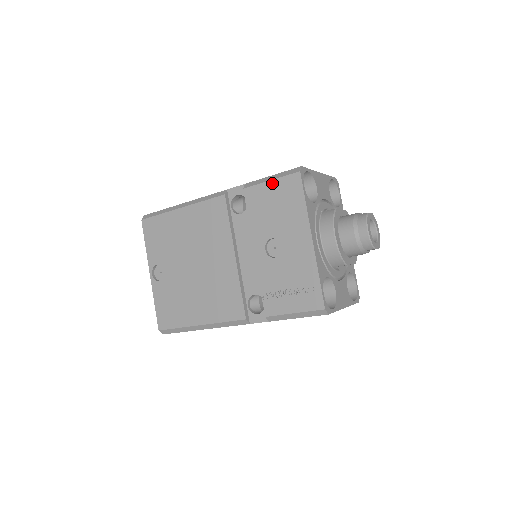
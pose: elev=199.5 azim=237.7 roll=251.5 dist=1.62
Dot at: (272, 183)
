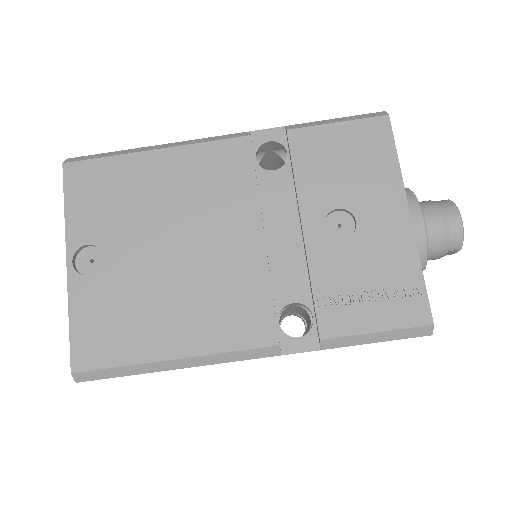
Dot at: (340, 126)
